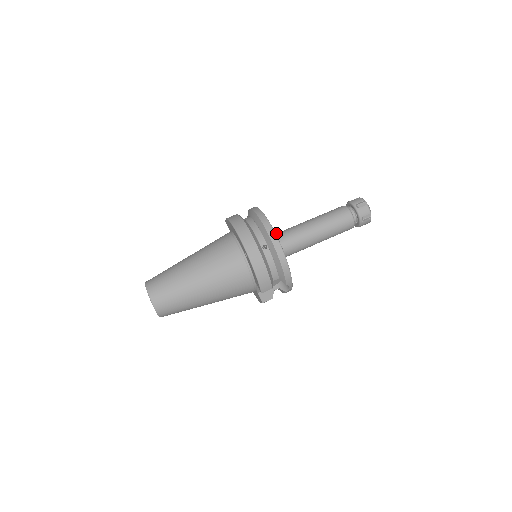
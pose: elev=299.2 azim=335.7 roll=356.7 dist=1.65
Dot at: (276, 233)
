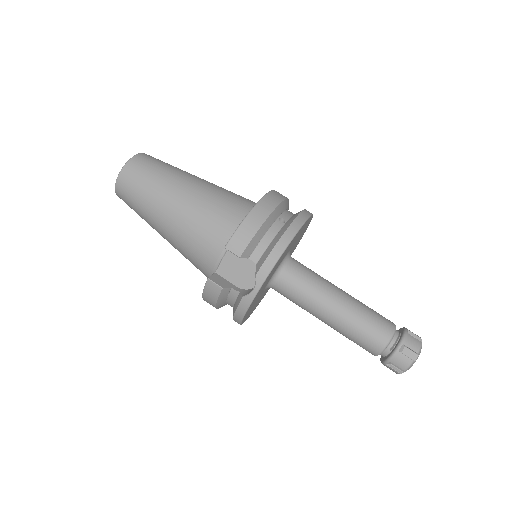
Dot at: occluded
